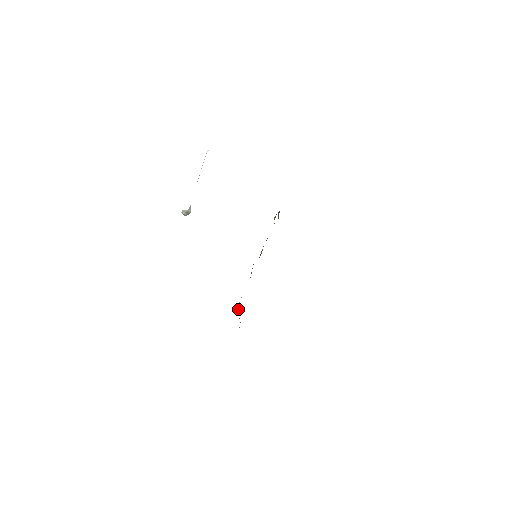
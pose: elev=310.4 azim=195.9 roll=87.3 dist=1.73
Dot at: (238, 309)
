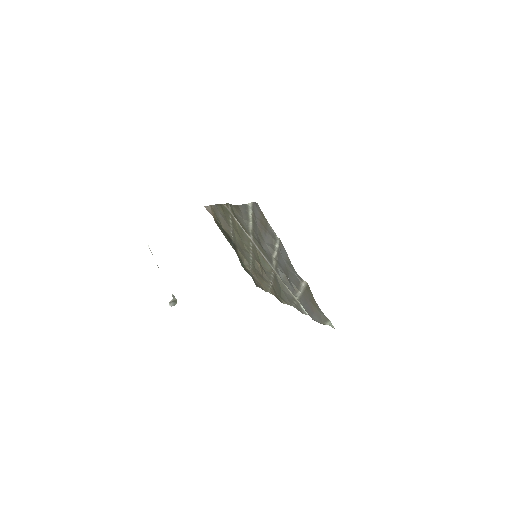
Dot at: (286, 281)
